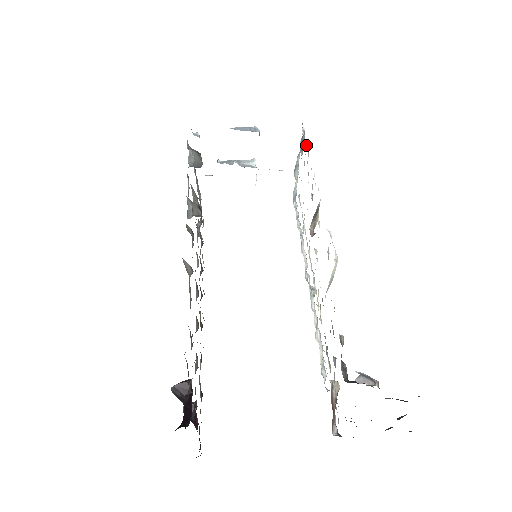
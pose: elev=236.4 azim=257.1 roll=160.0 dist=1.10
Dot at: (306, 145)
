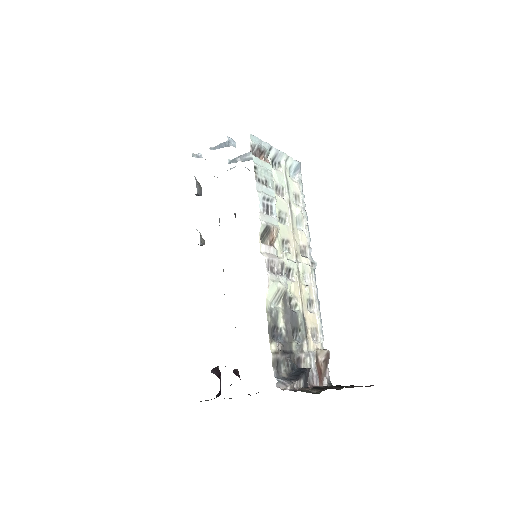
Dot at: (255, 161)
